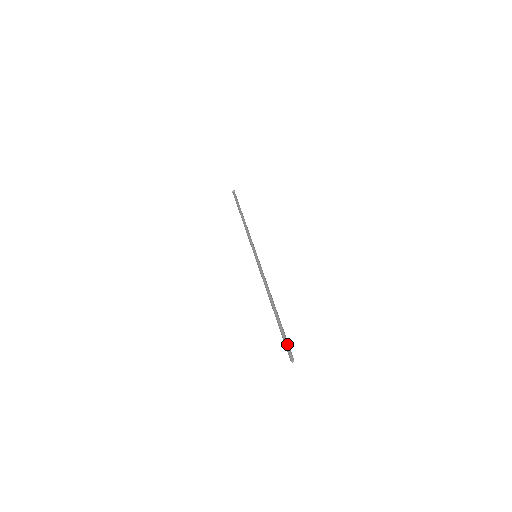
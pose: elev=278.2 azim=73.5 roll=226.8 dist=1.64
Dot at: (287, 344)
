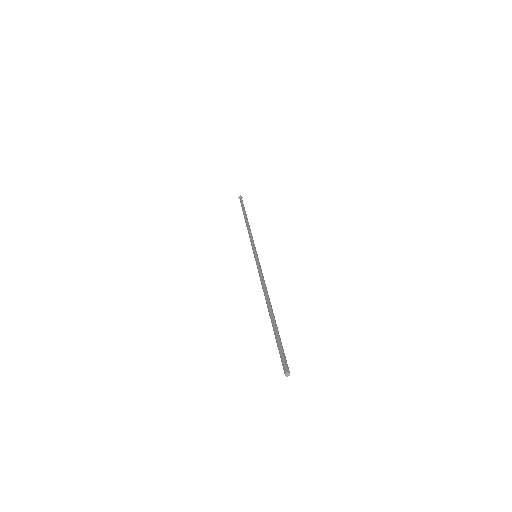
Dot at: (283, 352)
